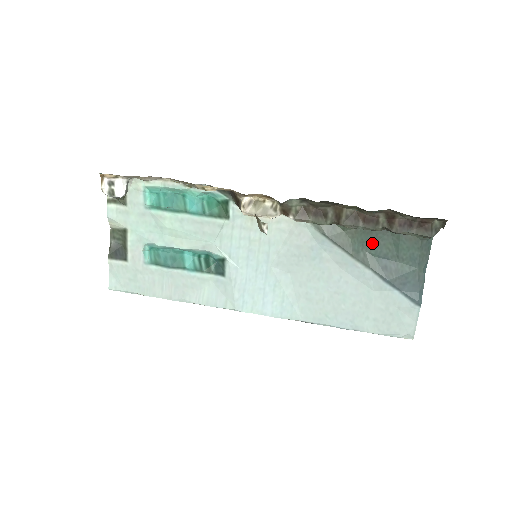
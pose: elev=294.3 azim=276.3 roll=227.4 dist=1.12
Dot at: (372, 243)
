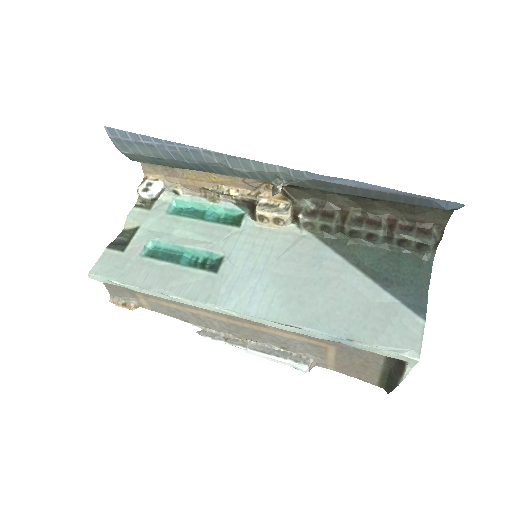
Dot at: (373, 259)
